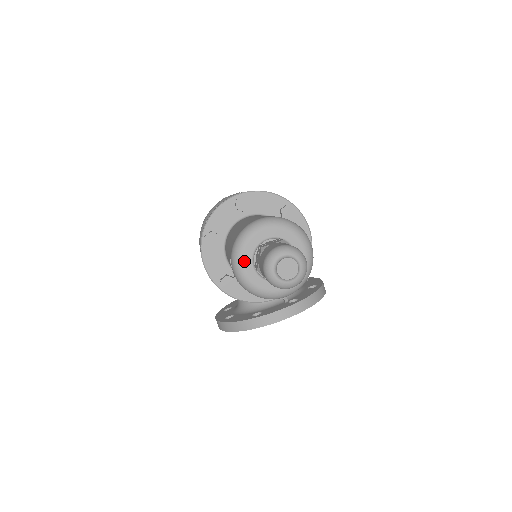
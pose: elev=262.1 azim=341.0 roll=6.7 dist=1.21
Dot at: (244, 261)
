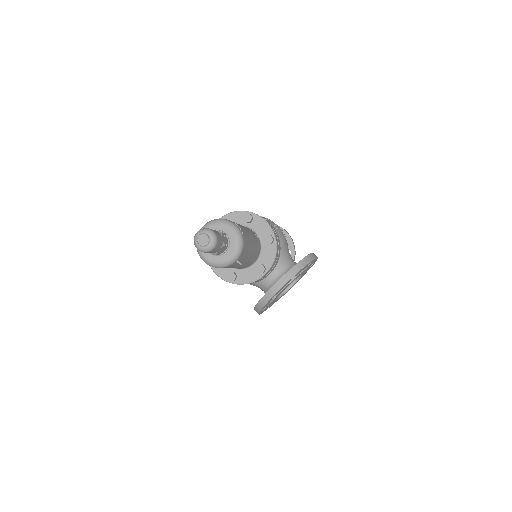
Dot at: occluded
